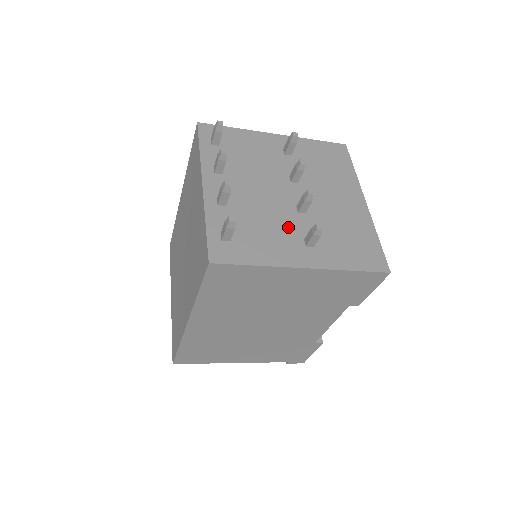
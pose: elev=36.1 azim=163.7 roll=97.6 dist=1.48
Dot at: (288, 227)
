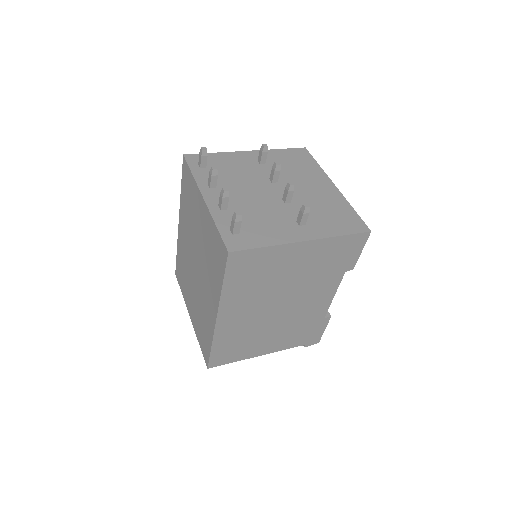
Dot at: (281, 215)
